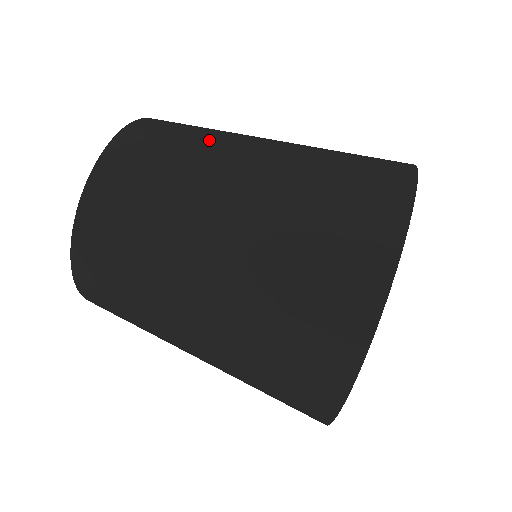
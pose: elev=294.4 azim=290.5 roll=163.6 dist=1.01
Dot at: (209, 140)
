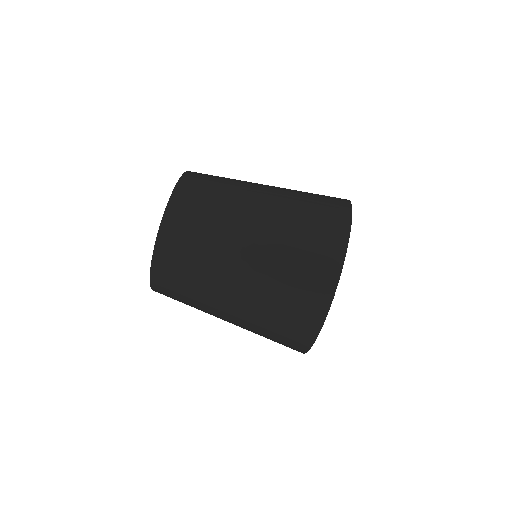
Dot at: (207, 265)
